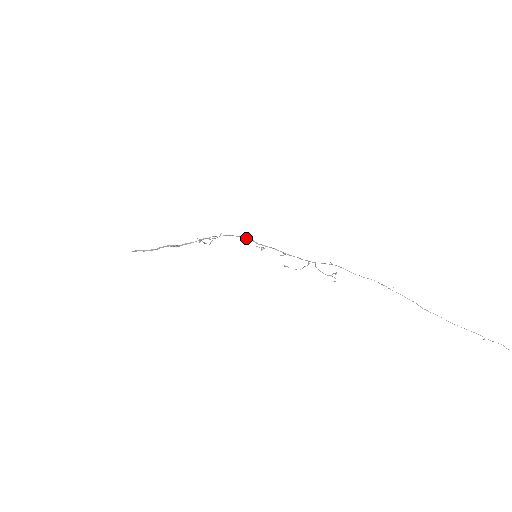
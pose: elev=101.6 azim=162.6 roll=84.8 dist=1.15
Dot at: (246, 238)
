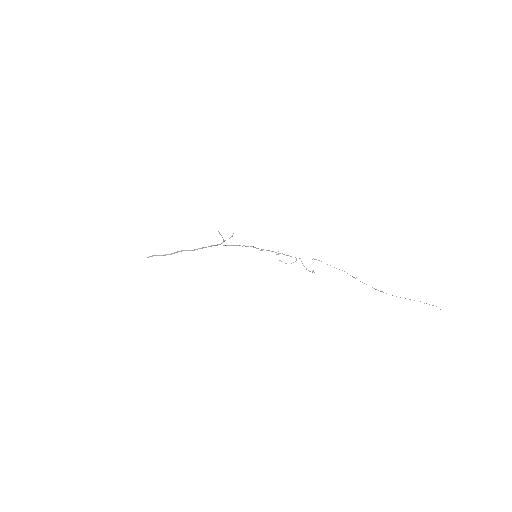
Dot at: (247, 246)
